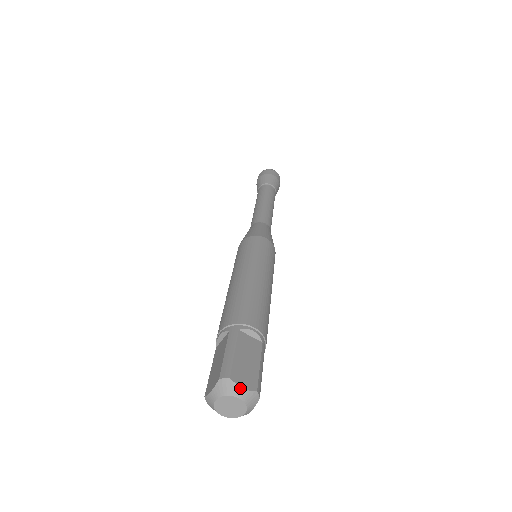
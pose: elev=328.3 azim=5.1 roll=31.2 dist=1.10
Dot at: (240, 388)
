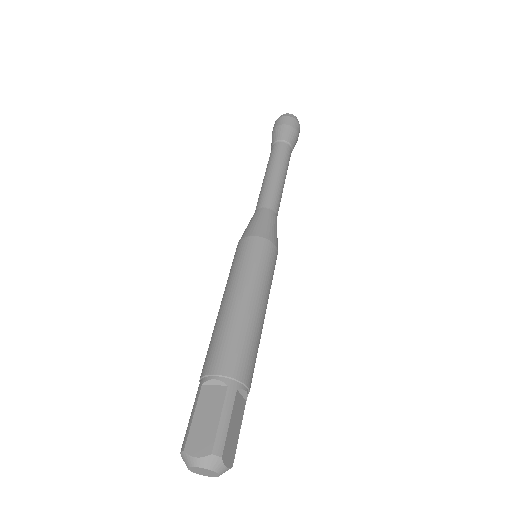
Dot at: (194, 458)
